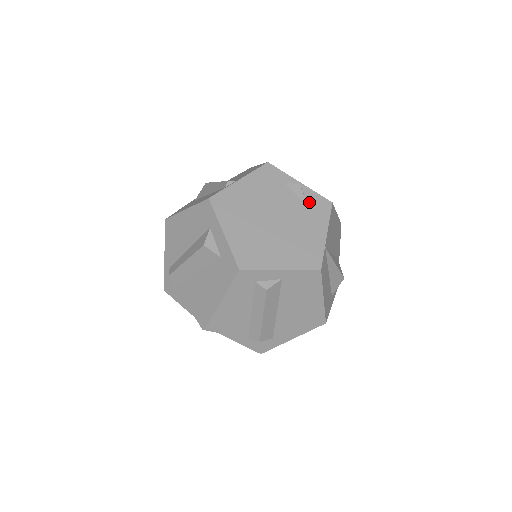
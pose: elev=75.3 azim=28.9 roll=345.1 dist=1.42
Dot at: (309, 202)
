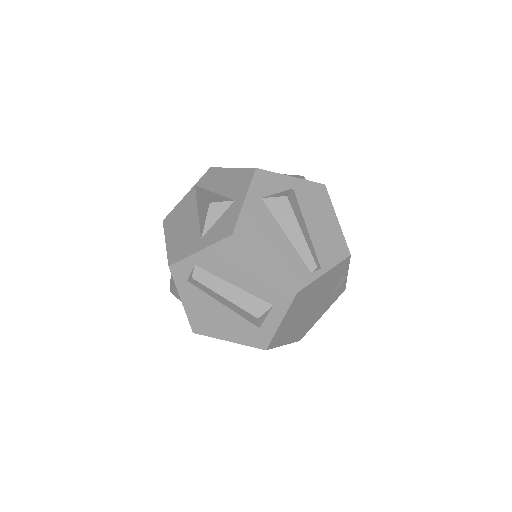
Dot at: (337, 291)
